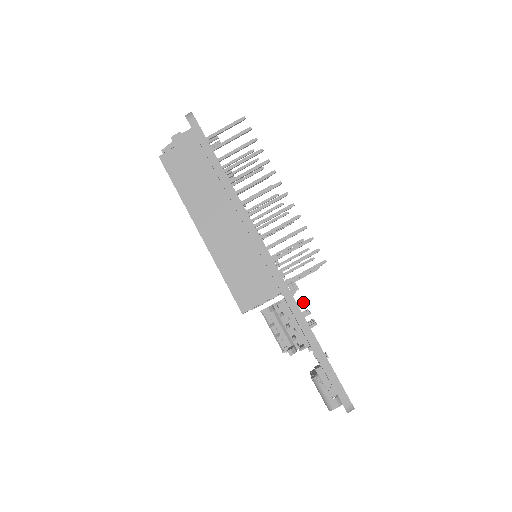
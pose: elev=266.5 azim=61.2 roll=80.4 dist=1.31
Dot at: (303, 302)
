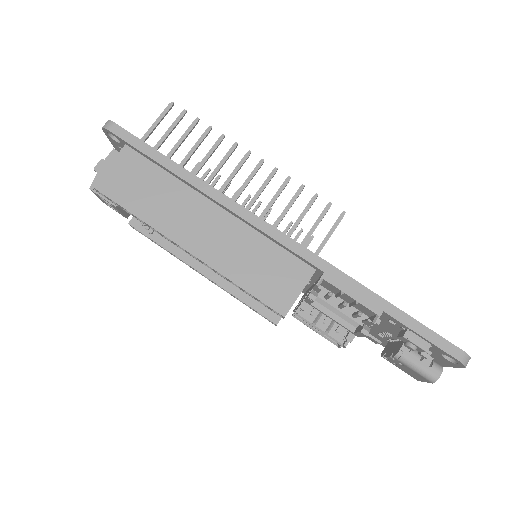
Dot at: occluded
